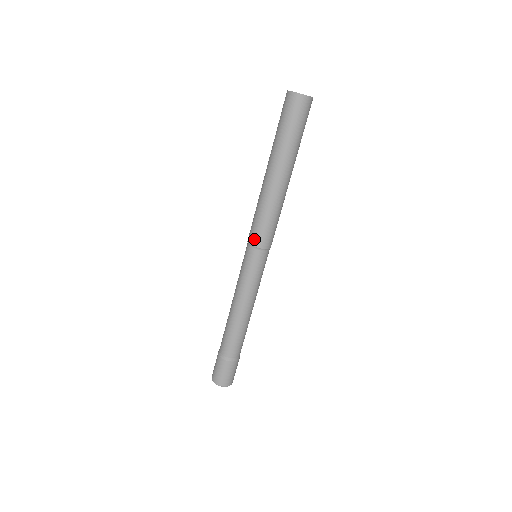
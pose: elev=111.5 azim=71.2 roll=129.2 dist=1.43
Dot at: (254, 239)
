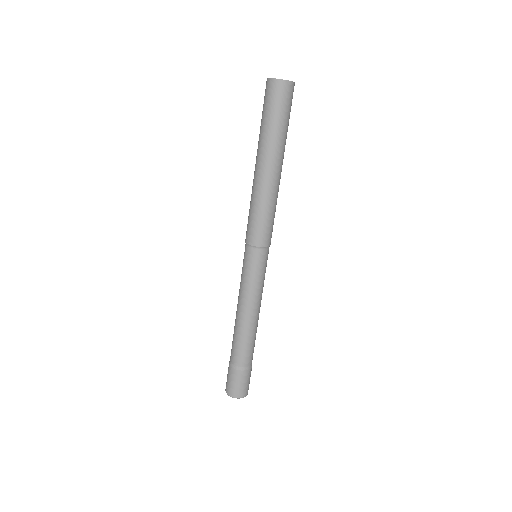
Dot at: (246, 234)
